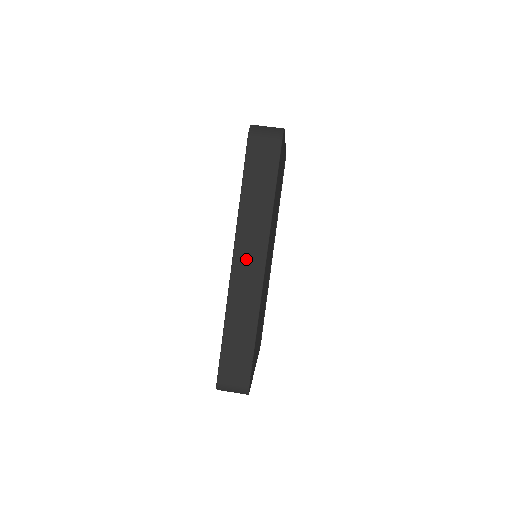
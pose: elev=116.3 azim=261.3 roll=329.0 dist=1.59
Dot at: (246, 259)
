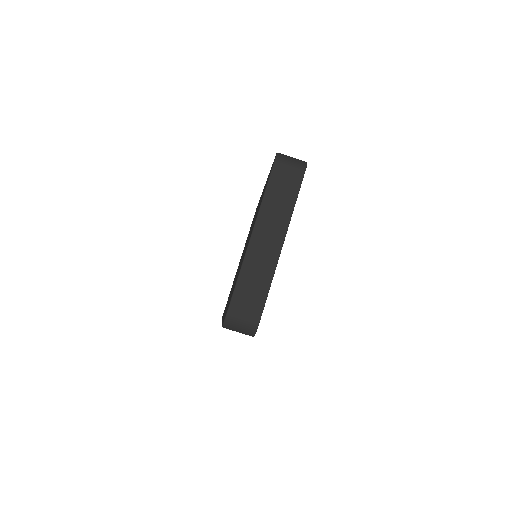
Dot at: occluded
